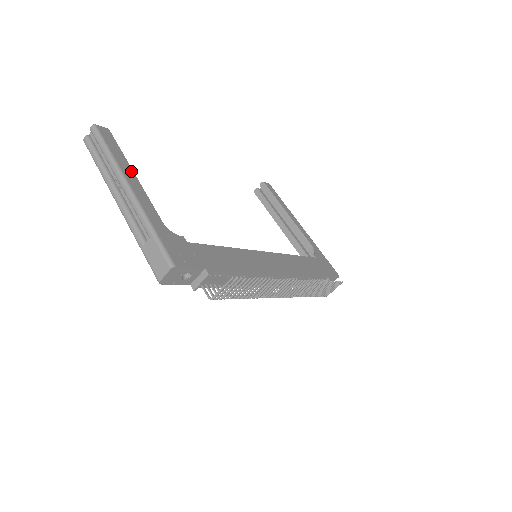
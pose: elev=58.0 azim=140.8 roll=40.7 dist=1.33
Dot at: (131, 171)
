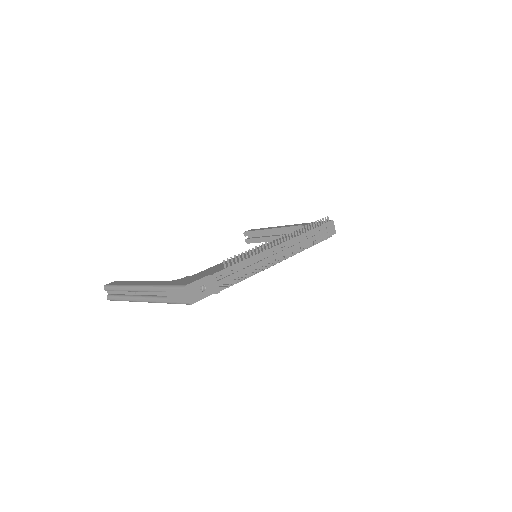
Dot at: (137, 282)
